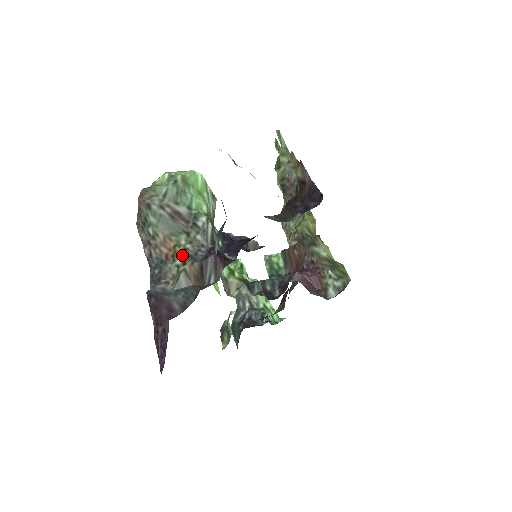
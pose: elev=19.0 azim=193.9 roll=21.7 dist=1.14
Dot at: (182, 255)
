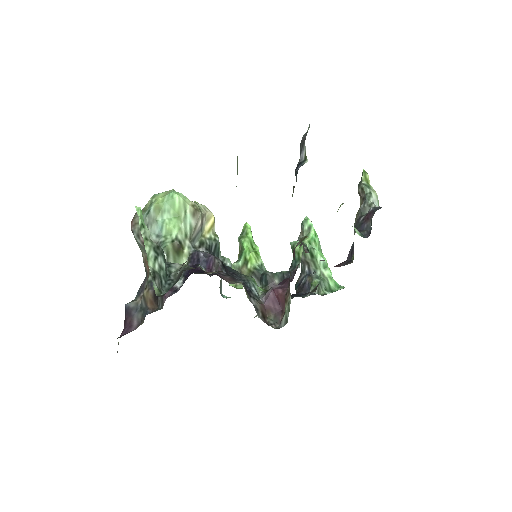
Dot at: (148, 279)
